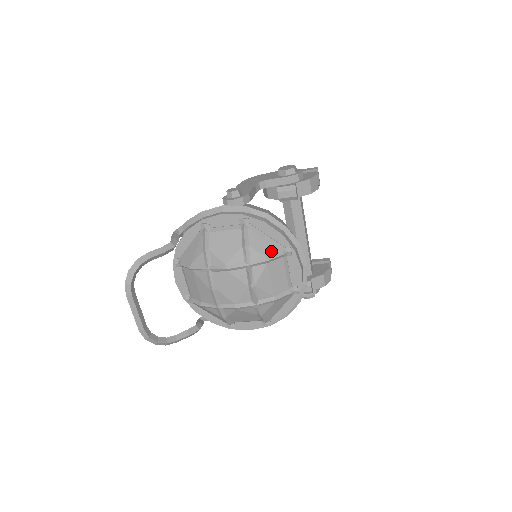
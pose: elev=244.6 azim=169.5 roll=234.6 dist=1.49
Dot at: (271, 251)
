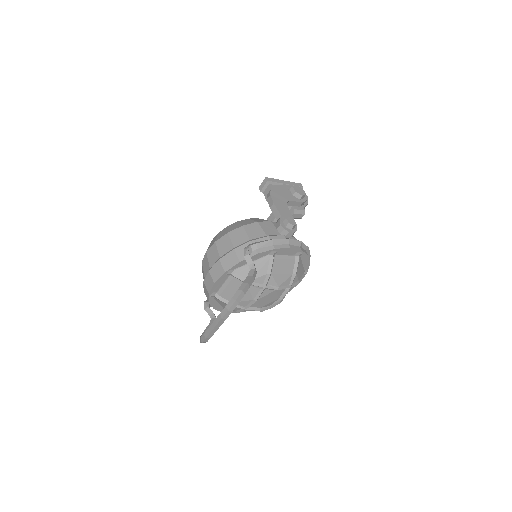
Dot at: (301, 275)
